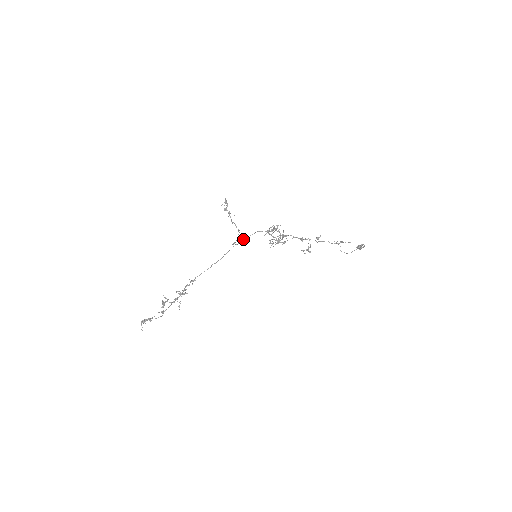
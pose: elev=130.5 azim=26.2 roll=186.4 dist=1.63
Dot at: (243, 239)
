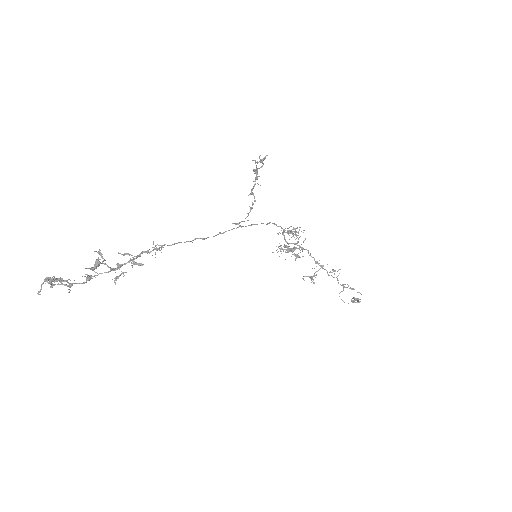
Dot at: (253, 224)
